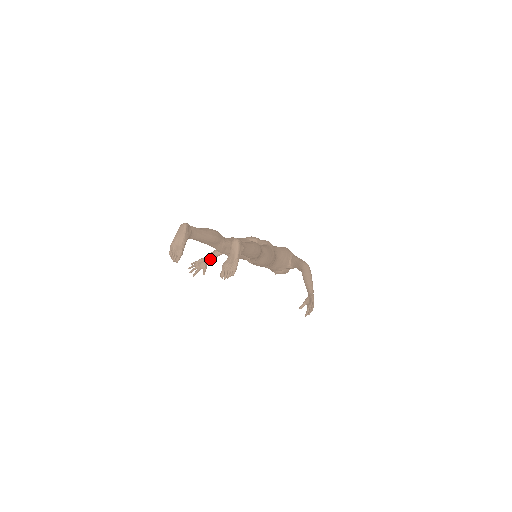
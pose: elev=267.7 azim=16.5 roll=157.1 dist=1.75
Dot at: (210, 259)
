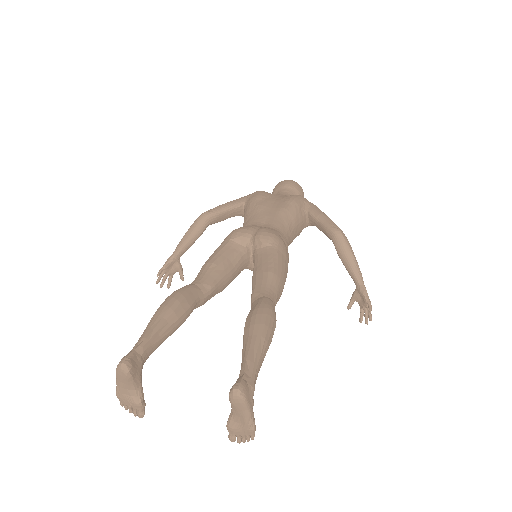
Dot at: (182, 254)
